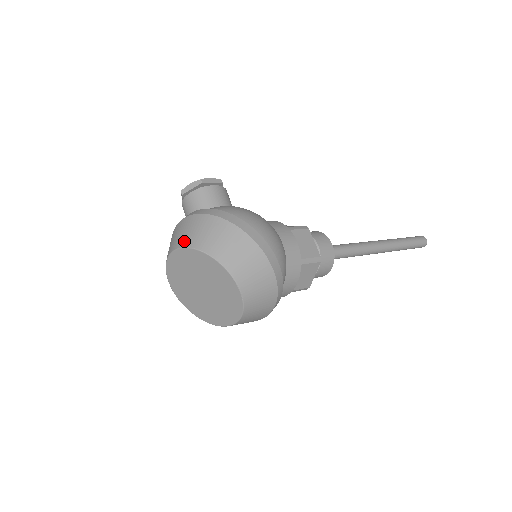
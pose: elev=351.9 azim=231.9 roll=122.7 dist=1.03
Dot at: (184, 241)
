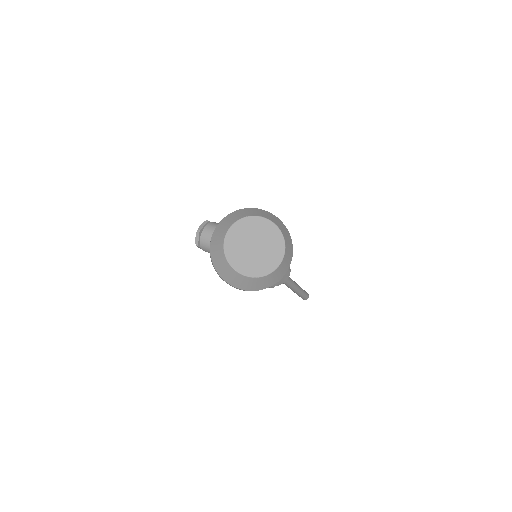
Dot at: (232, 222)
